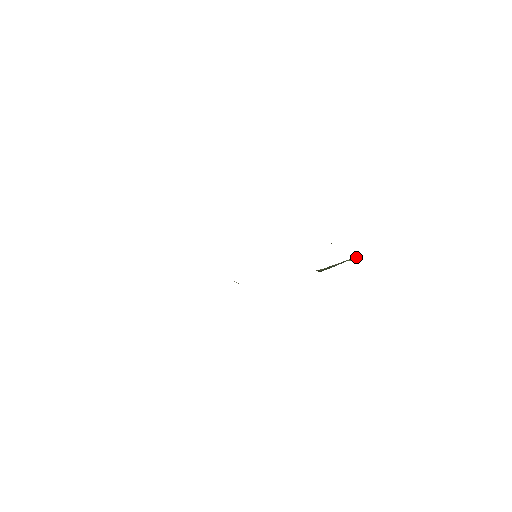
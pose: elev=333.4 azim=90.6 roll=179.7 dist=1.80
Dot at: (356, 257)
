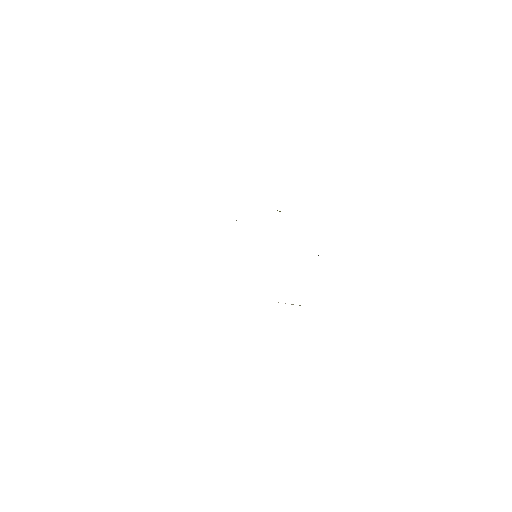
Dot at: occluded
